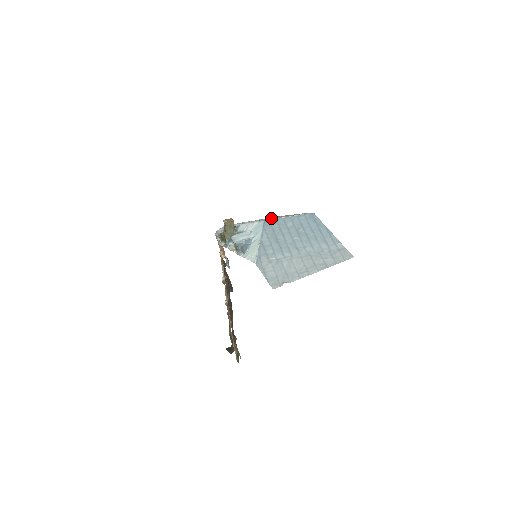
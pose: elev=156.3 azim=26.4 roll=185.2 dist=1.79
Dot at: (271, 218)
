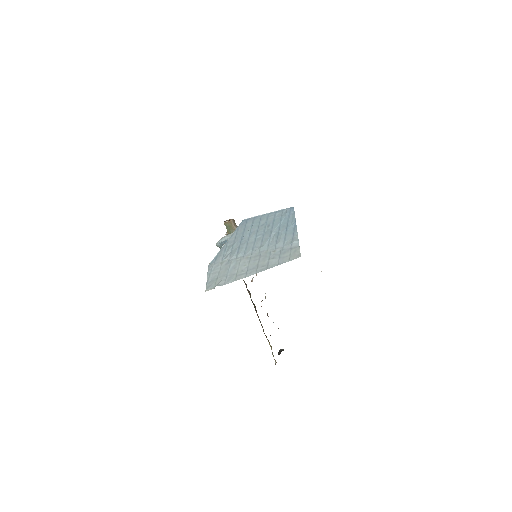
Dot at: occluded
